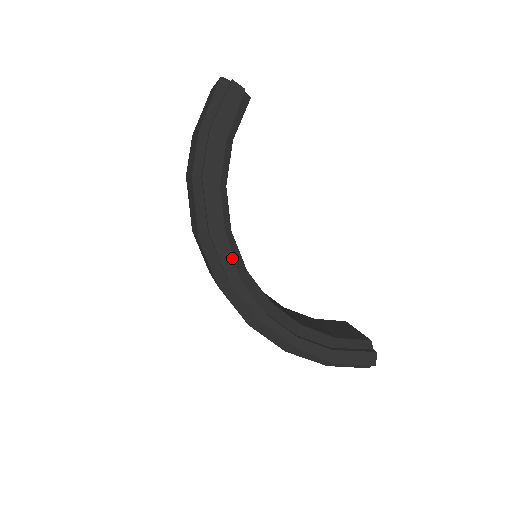
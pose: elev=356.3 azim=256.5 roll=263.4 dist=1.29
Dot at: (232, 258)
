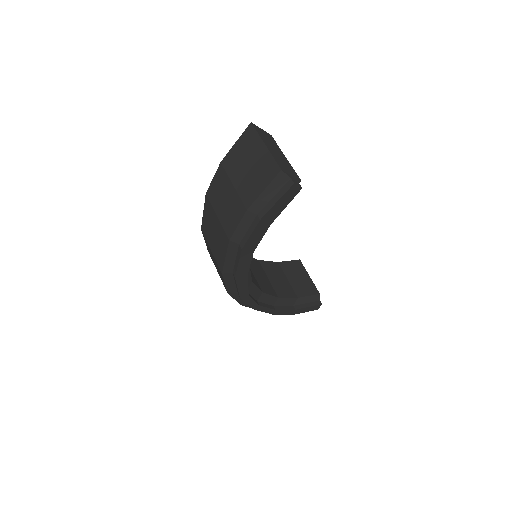
Dot at: (247, 286)
